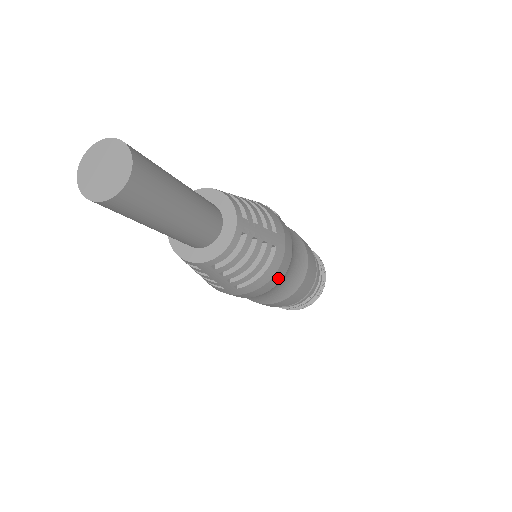
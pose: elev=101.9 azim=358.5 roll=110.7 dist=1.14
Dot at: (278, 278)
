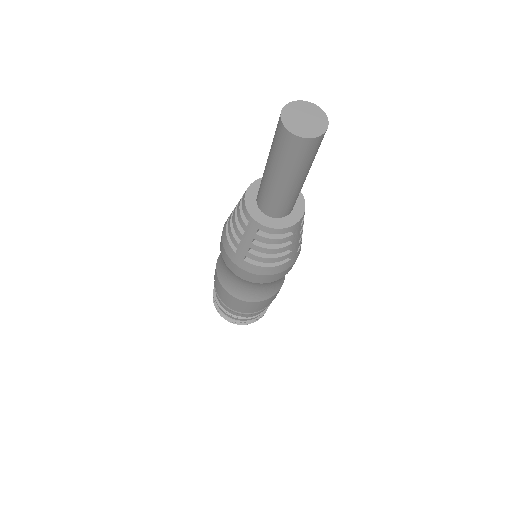
Dot at: (267, 280)
